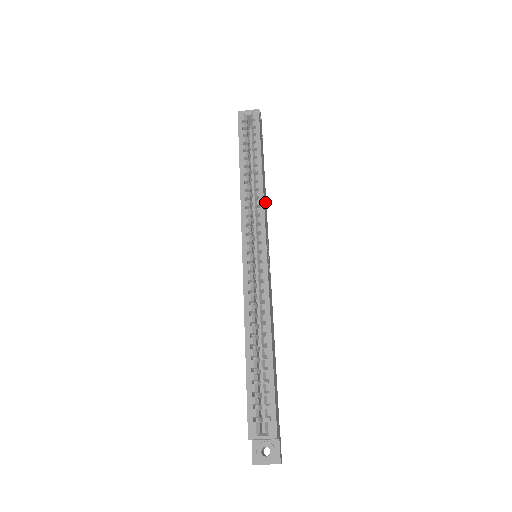
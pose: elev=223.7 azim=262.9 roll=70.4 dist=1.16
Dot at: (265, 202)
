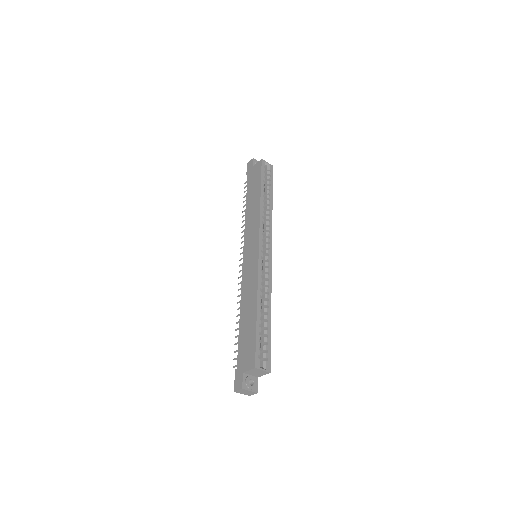
Dot at: occluded
